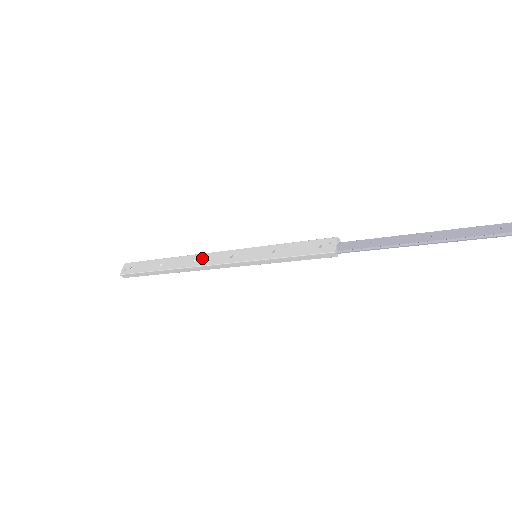
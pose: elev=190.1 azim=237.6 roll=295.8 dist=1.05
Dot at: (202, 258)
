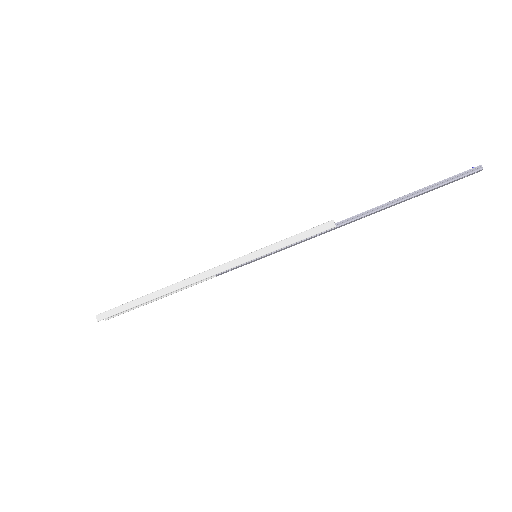
Dot at: occluded
